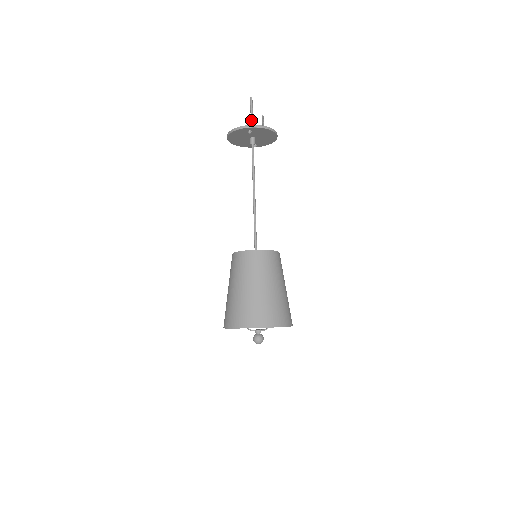
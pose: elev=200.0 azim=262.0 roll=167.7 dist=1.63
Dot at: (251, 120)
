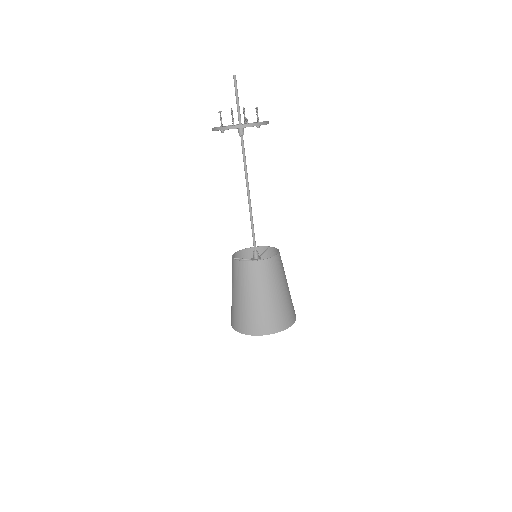
Dot at: occluded
